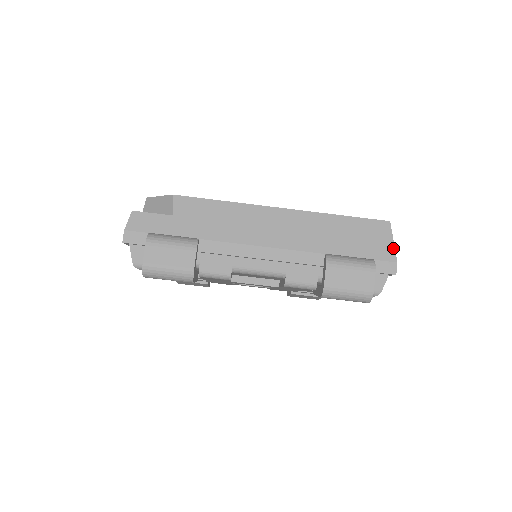
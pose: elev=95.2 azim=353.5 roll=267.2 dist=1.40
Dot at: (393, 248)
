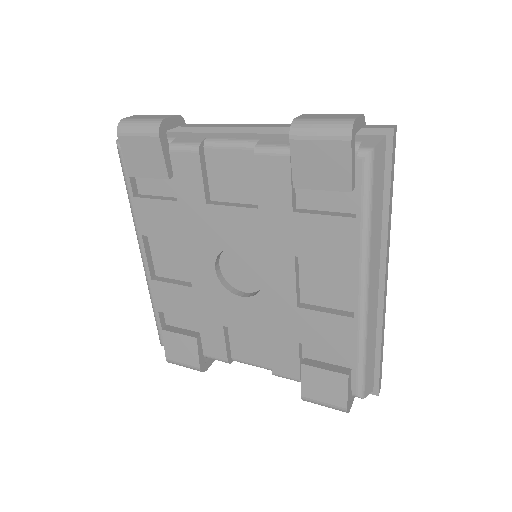
Dot at: occluded
